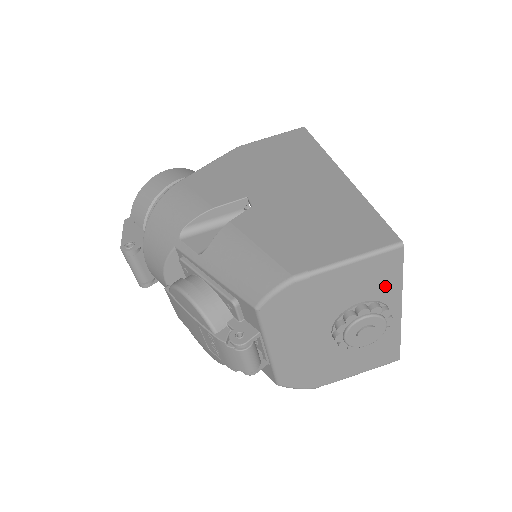
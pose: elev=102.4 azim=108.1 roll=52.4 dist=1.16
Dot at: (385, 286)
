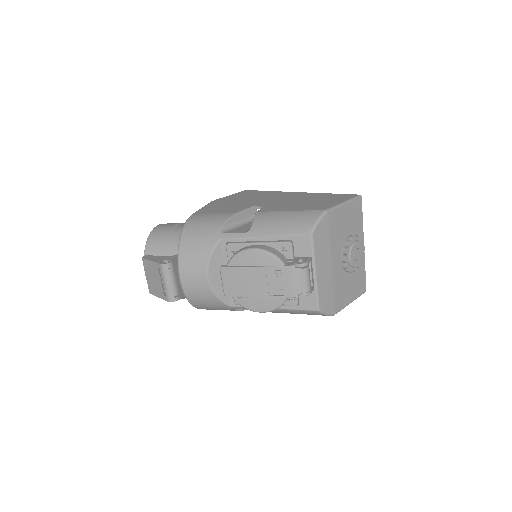
Dot at: (357, 225)
